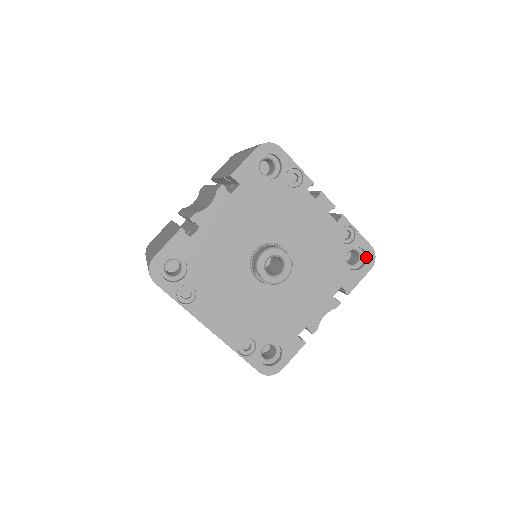
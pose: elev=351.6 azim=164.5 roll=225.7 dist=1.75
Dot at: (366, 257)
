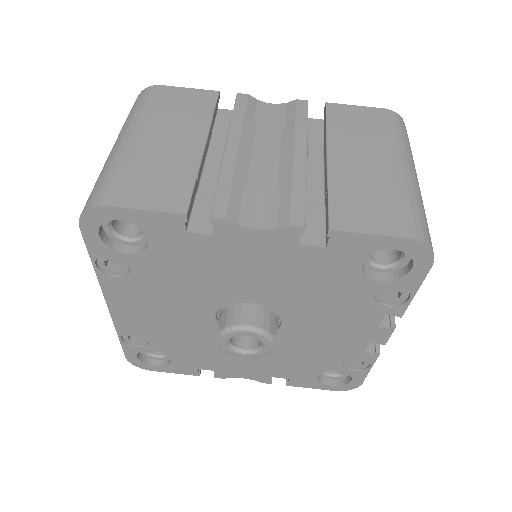
Dot at: (344, 383)
